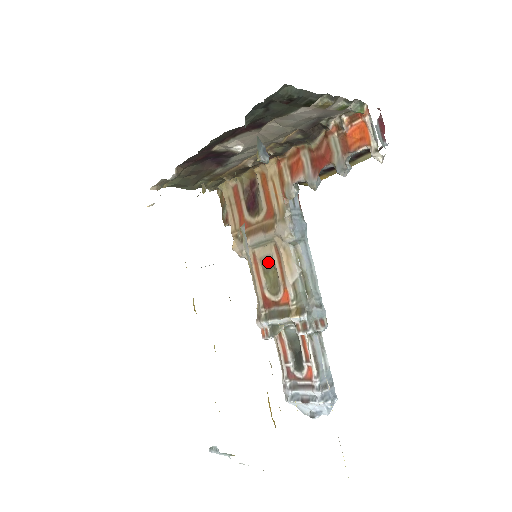
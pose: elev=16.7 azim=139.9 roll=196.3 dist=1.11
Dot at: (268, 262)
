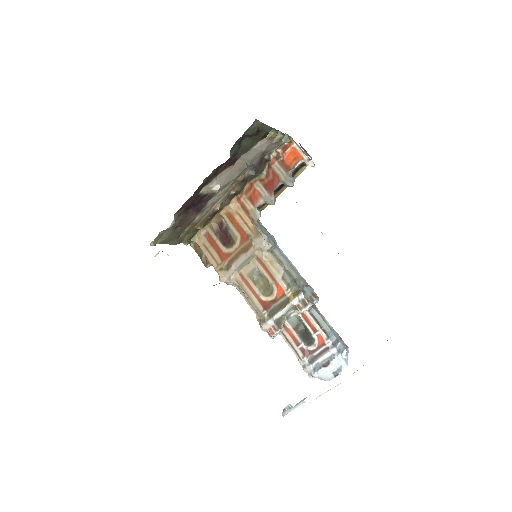
Dot at: (255, 274)
